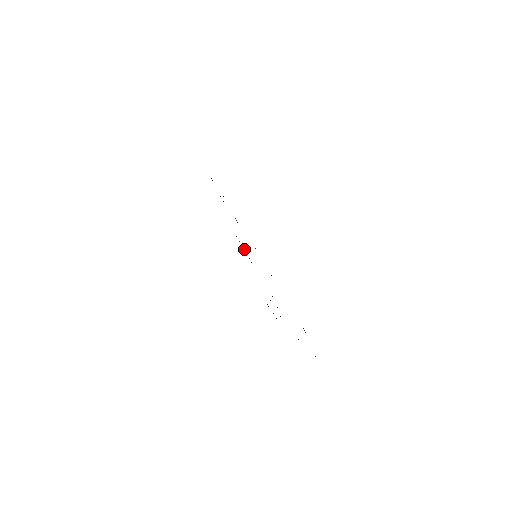
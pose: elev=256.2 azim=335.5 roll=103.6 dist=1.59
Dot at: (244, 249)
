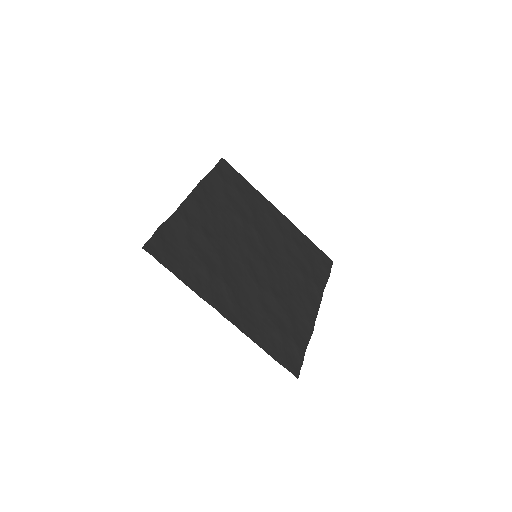
Dot at: (273, 225)
